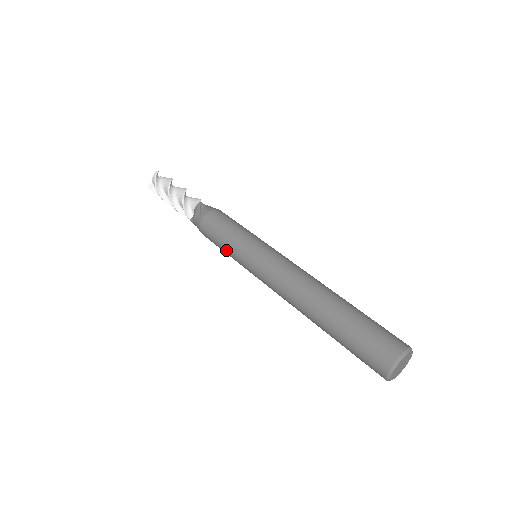
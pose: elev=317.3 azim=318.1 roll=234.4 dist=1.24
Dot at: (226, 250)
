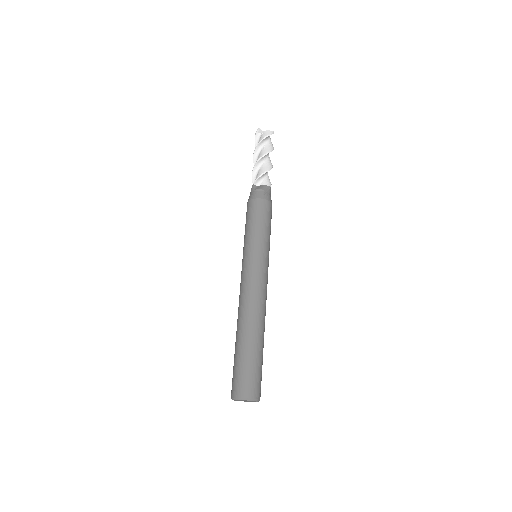
Dot at: (250, 231)
